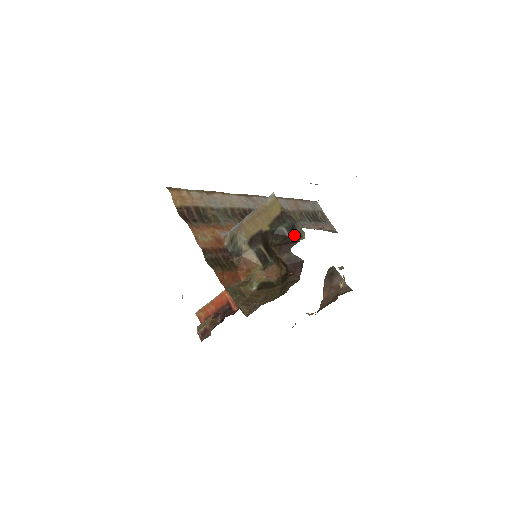
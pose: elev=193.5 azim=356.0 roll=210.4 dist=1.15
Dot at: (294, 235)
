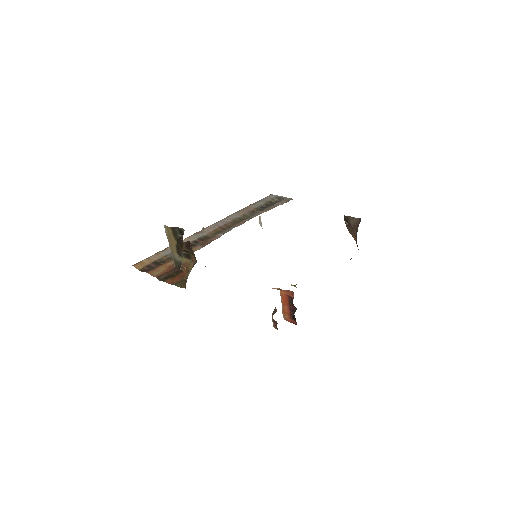
Dot at: (182, 234)
